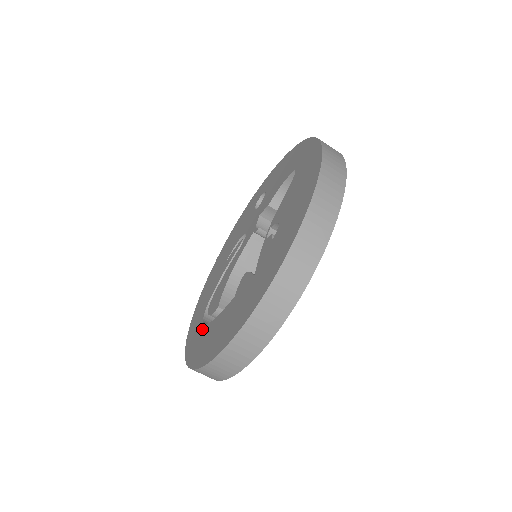
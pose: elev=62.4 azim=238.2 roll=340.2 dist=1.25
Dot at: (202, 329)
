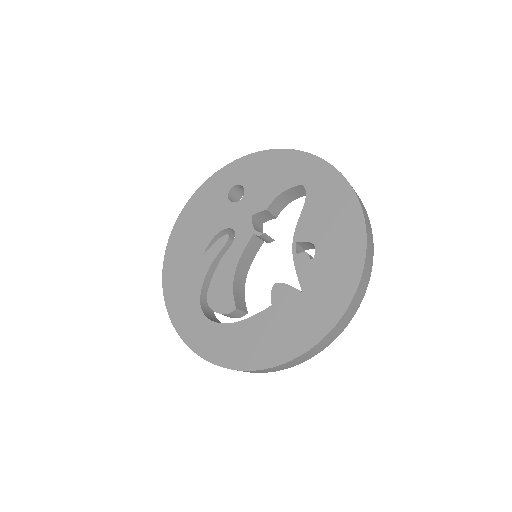
Dot at: (216, 327)
